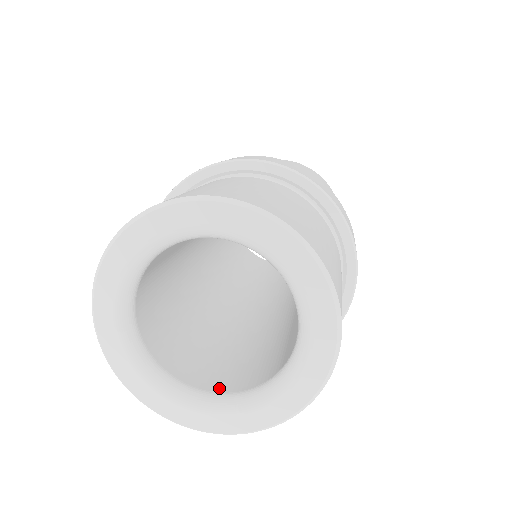
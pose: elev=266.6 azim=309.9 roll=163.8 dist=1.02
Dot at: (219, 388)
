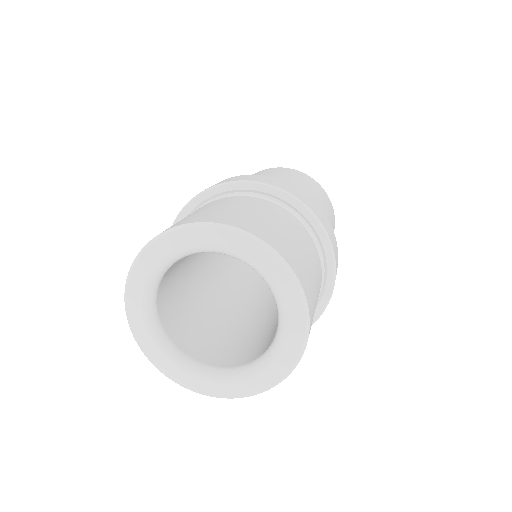
Dot at: (251, 359)
